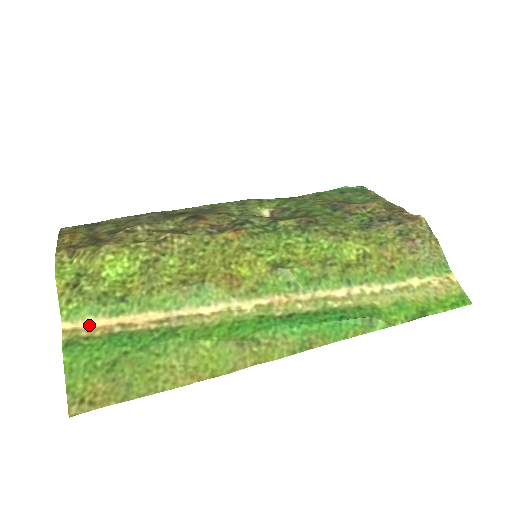
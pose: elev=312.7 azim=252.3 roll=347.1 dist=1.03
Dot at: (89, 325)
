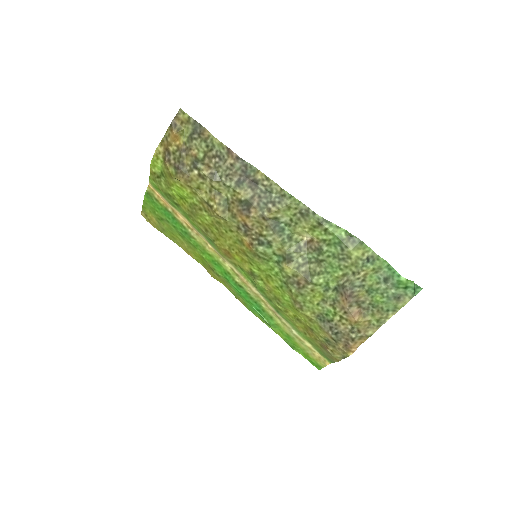
Dot at: (160, 195)
